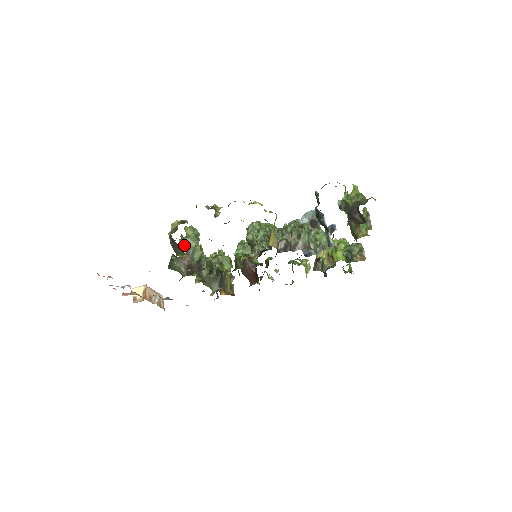
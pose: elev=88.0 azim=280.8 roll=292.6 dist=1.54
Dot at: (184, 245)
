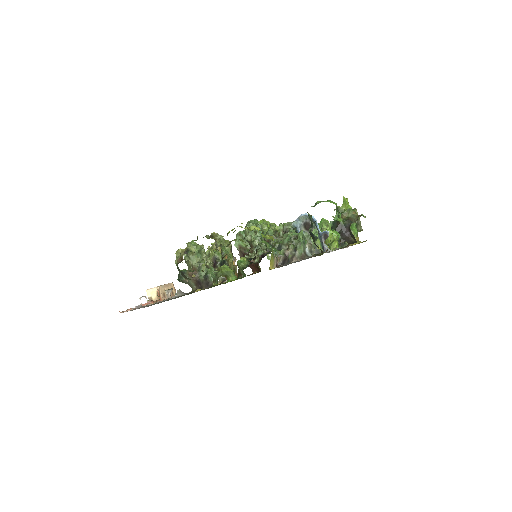
Dot at: occluded
